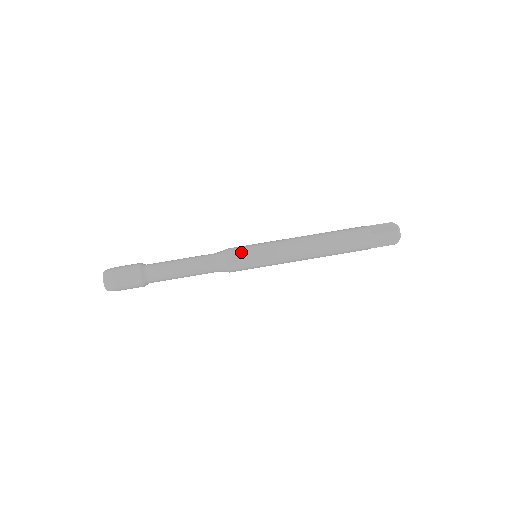
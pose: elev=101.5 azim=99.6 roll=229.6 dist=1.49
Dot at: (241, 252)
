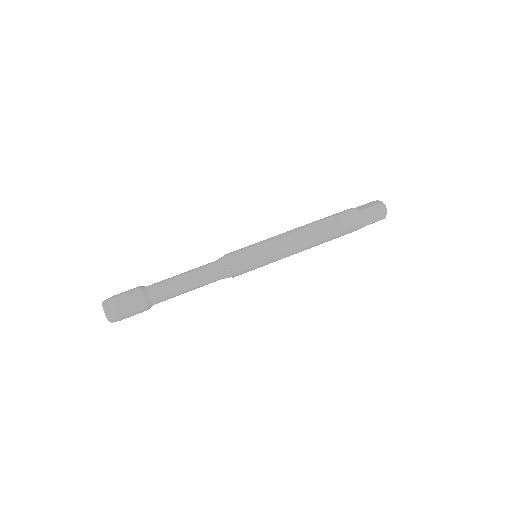
Dot at: (241, 252)
